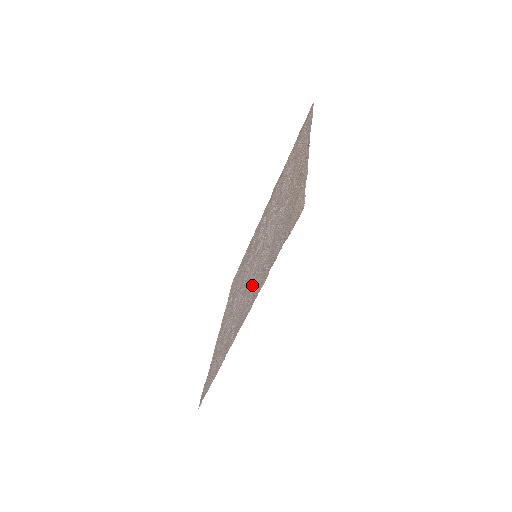
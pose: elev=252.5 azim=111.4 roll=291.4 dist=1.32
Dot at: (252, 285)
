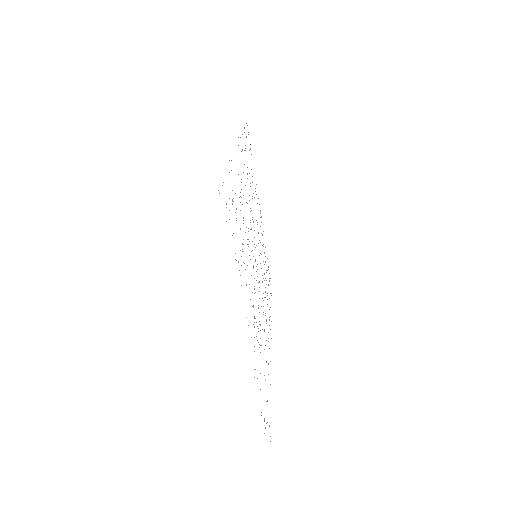
Dot at: occluded
